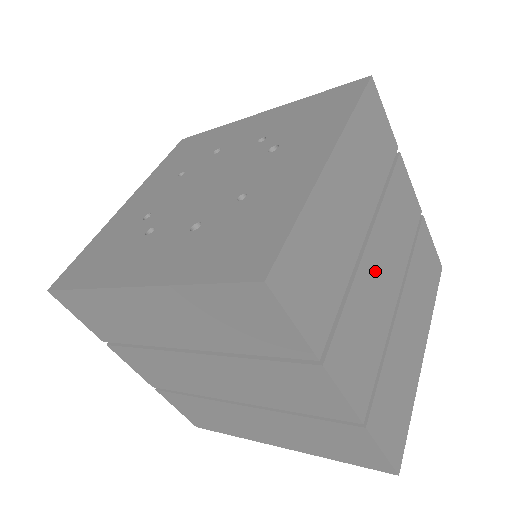
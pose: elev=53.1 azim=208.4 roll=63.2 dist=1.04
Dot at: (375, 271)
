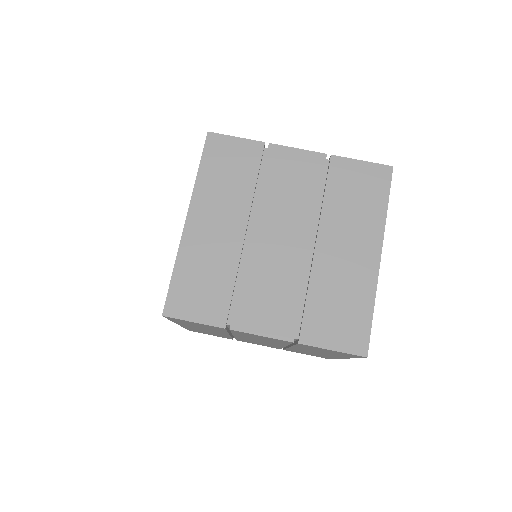
Dot at: occluded
